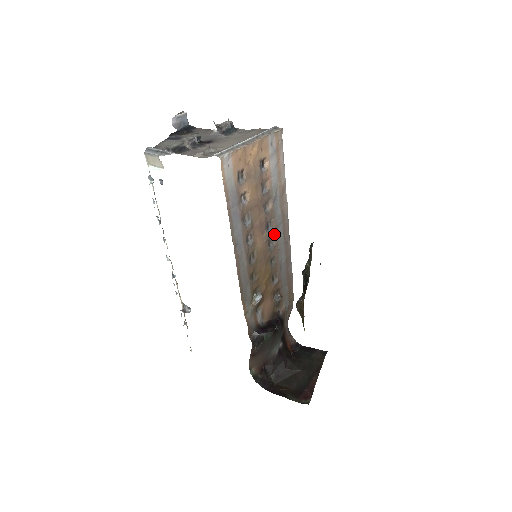
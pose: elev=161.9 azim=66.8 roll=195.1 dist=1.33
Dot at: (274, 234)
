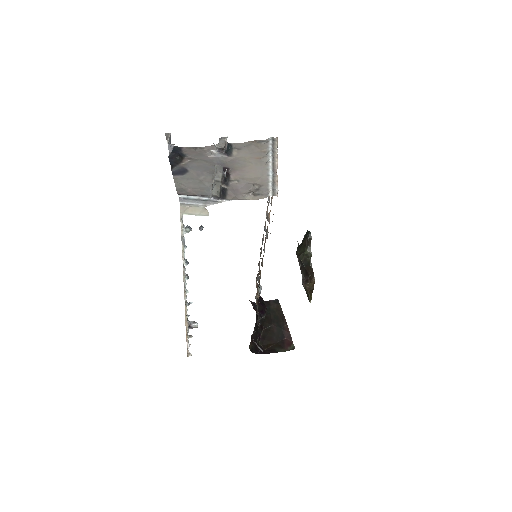
Dot at: occluded
